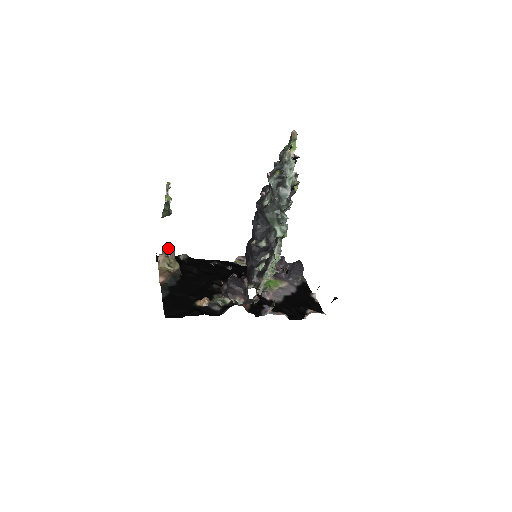
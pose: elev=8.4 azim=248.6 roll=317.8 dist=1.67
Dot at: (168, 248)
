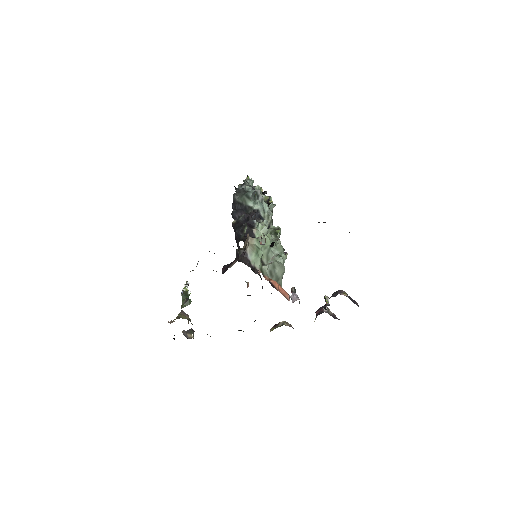
Dot at: occluded
